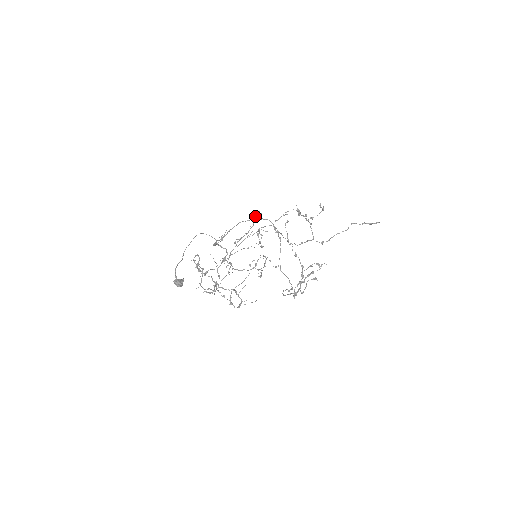
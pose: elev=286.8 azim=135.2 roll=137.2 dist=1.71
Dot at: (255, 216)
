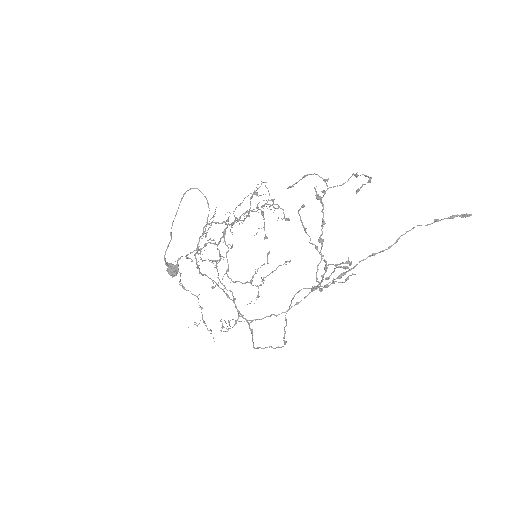
Dot at: (252, 196)
